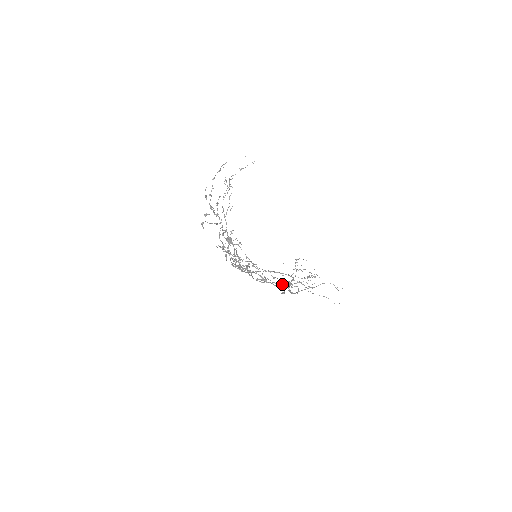
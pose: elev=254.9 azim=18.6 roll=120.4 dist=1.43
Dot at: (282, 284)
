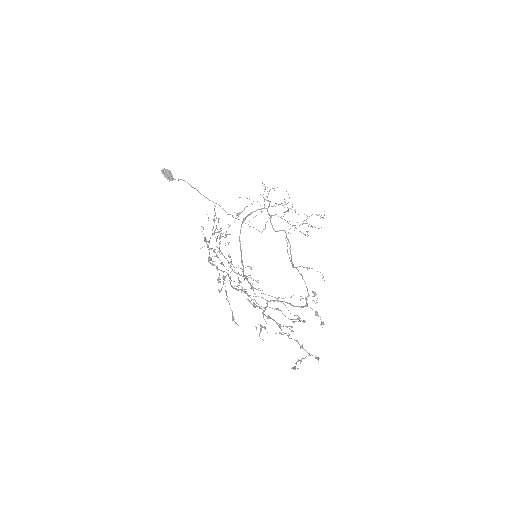
Dot at: occluded
